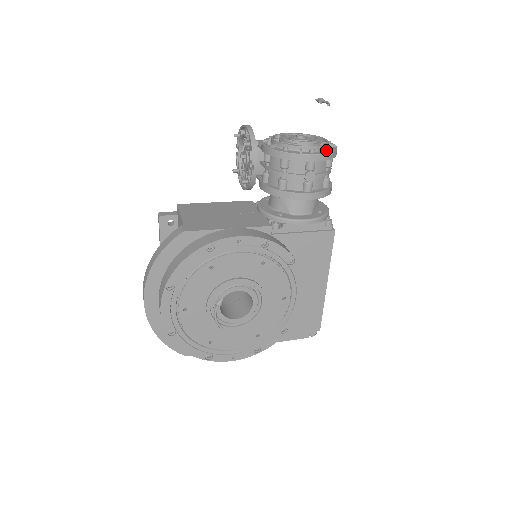
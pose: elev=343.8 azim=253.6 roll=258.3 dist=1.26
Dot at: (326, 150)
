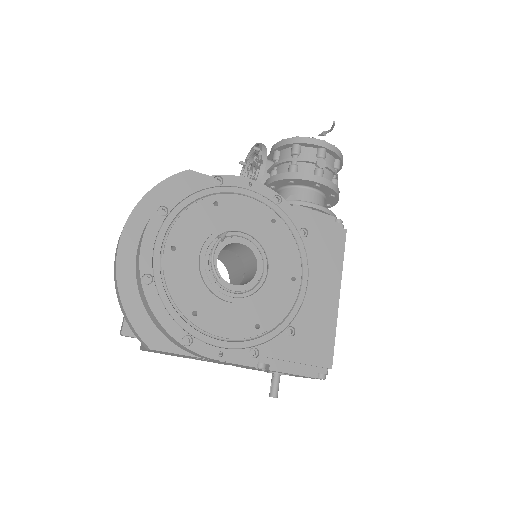
Dot at: occluded
